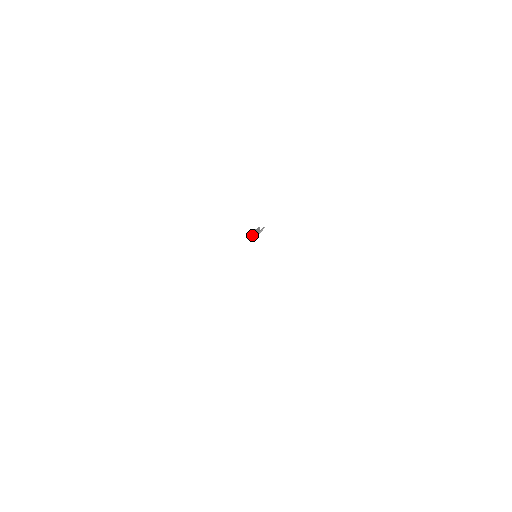
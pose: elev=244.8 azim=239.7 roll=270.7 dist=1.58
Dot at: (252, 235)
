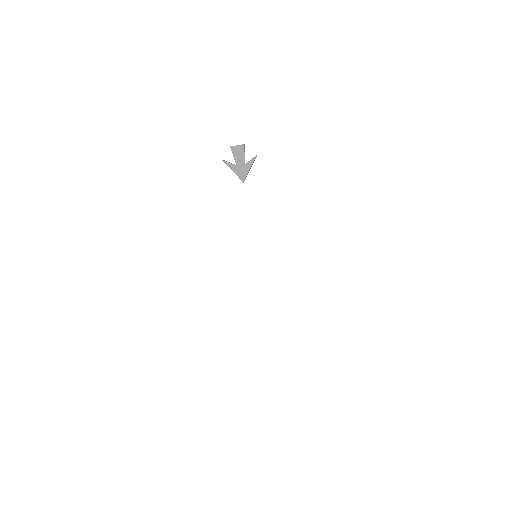
Dot at: (234, 170)
